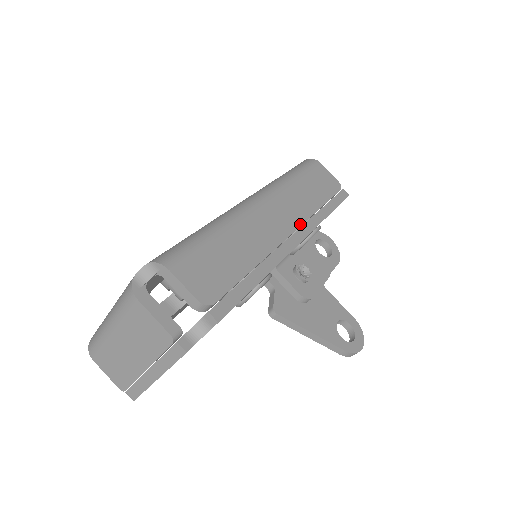
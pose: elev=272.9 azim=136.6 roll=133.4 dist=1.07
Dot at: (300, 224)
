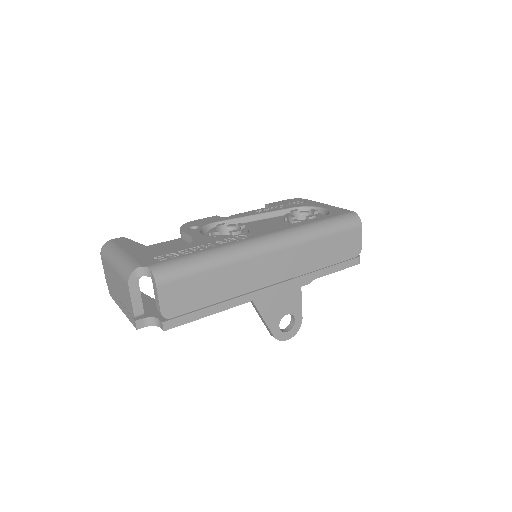
Dot at: (288, 278)
